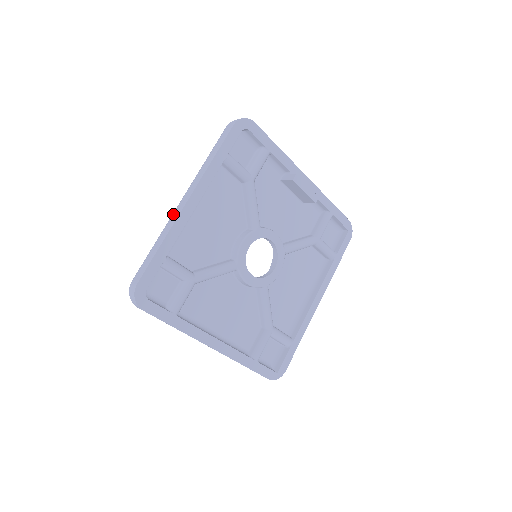
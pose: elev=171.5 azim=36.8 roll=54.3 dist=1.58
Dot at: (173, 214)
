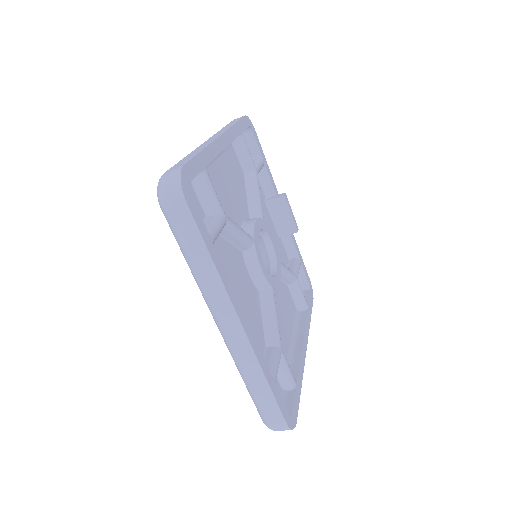
Dot at: occluded
